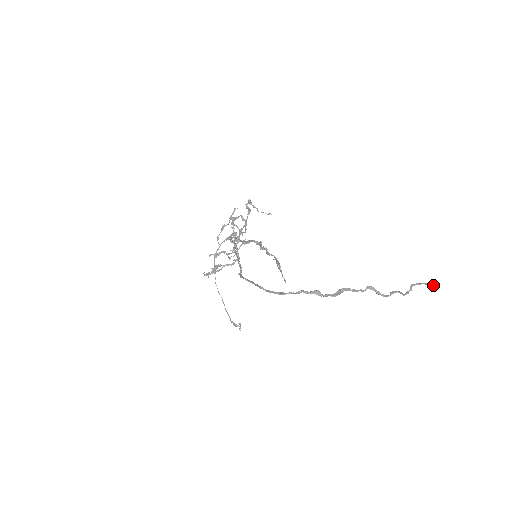
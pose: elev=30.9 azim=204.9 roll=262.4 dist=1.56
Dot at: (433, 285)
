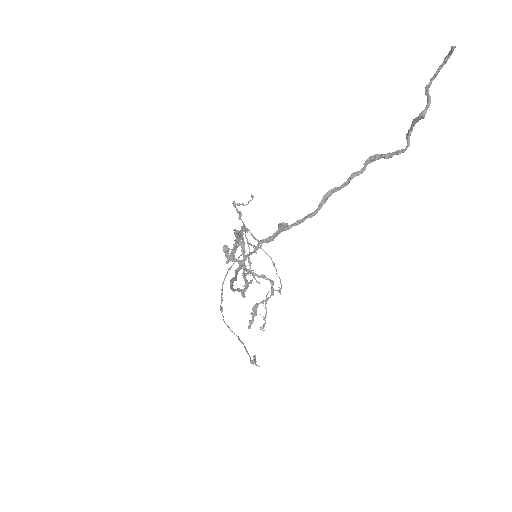
Dot at: (452, 48)
